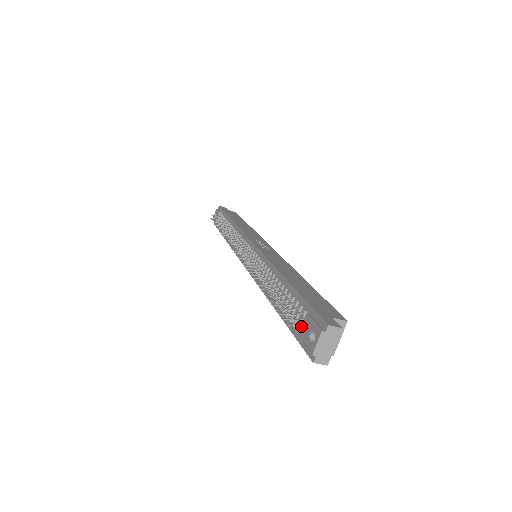
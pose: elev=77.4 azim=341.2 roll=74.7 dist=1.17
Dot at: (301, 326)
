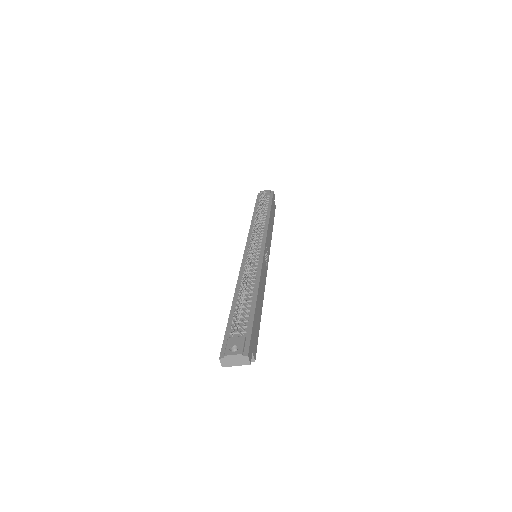
Dot at: (235, 334)
